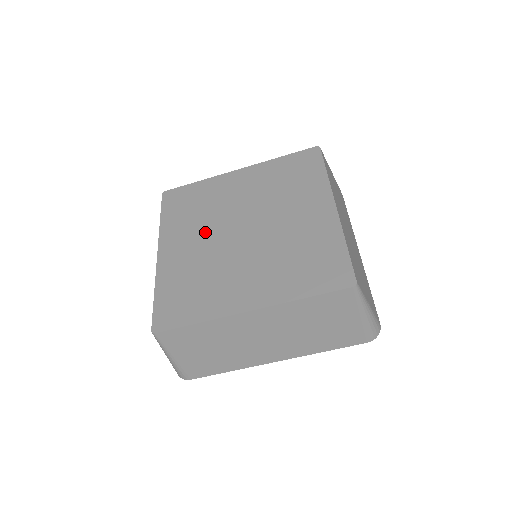
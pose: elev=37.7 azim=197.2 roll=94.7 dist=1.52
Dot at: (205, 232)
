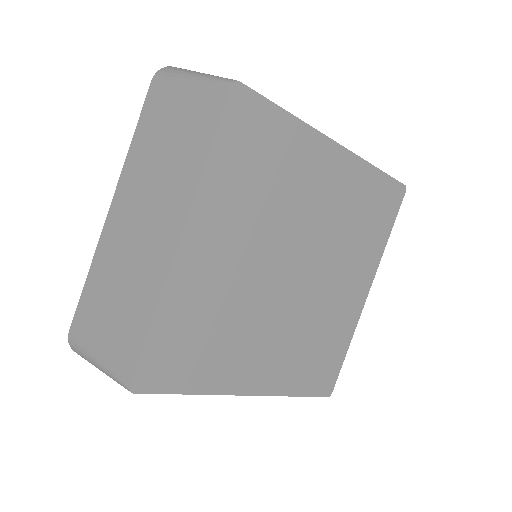
Dot at: (257, 242)
